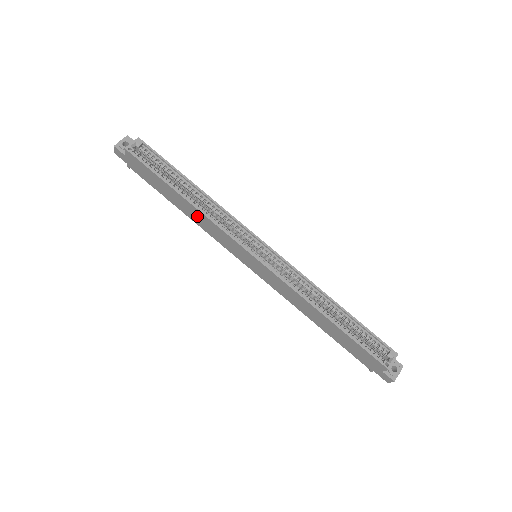
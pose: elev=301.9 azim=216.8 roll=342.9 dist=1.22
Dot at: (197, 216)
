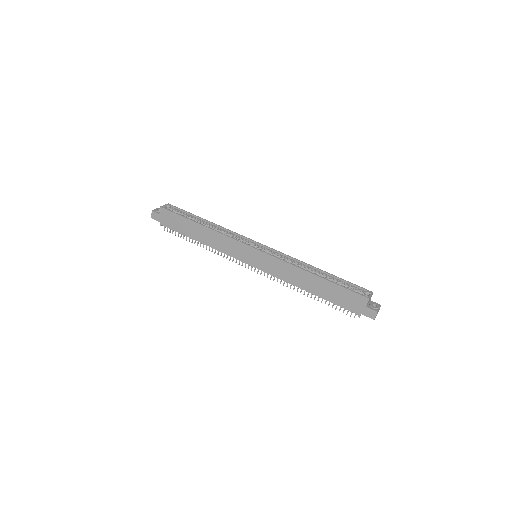
Dot at: (211, 237)
